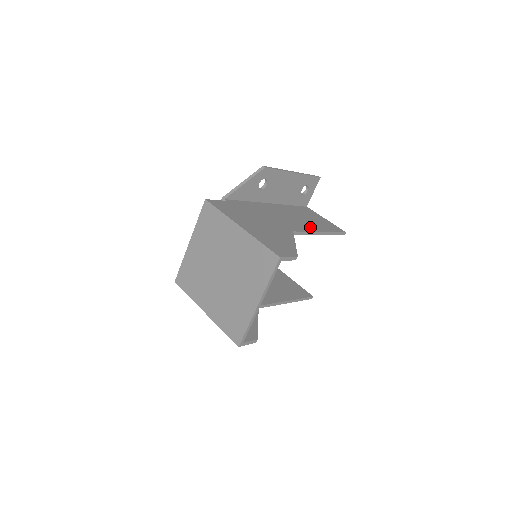
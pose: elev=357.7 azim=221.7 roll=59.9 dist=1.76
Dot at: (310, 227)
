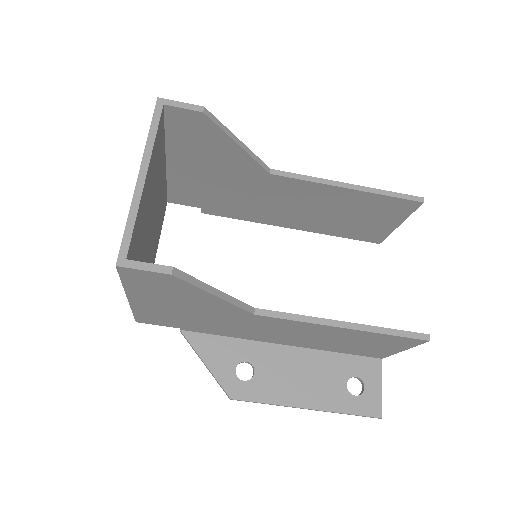
Dot at: occluded
